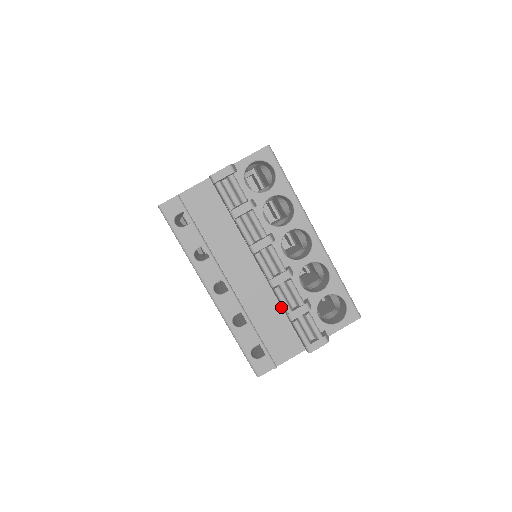
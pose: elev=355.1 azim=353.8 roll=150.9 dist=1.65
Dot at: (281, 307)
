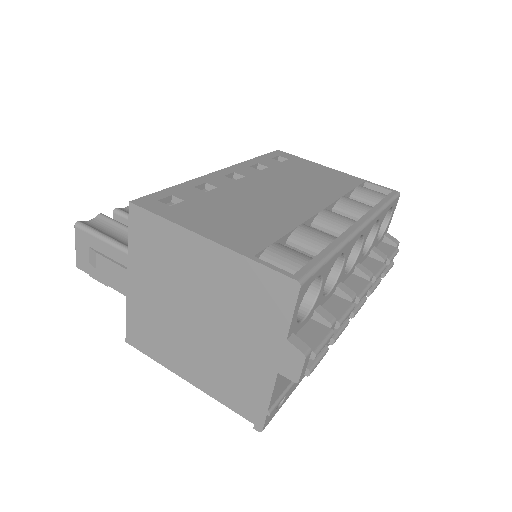
Dot at: occluded
